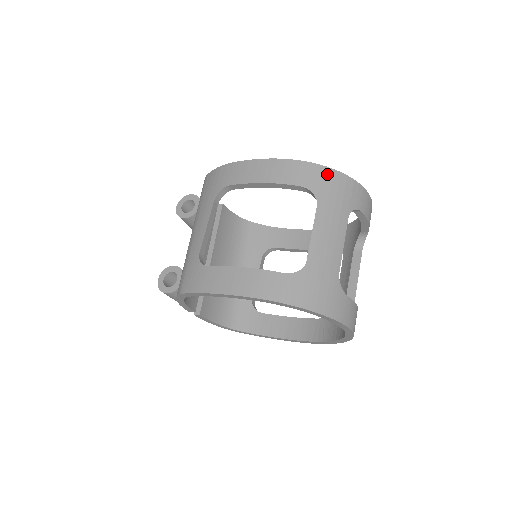
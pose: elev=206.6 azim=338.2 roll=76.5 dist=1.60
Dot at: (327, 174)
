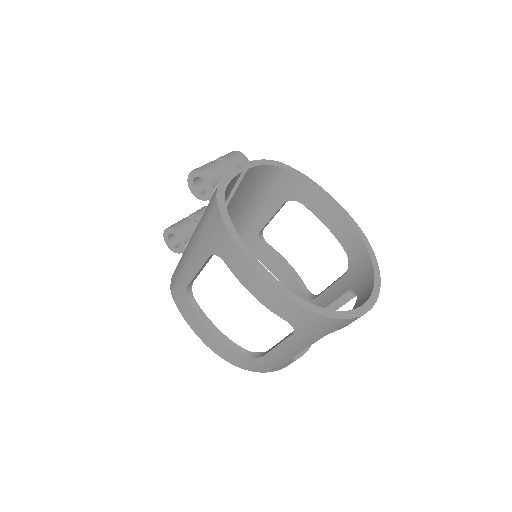
Dot at: (317, 319)
